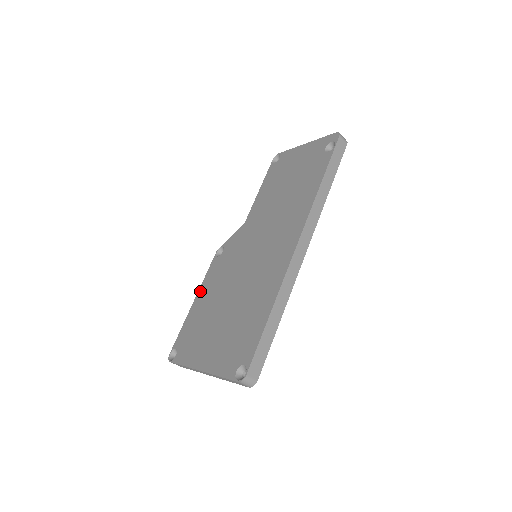
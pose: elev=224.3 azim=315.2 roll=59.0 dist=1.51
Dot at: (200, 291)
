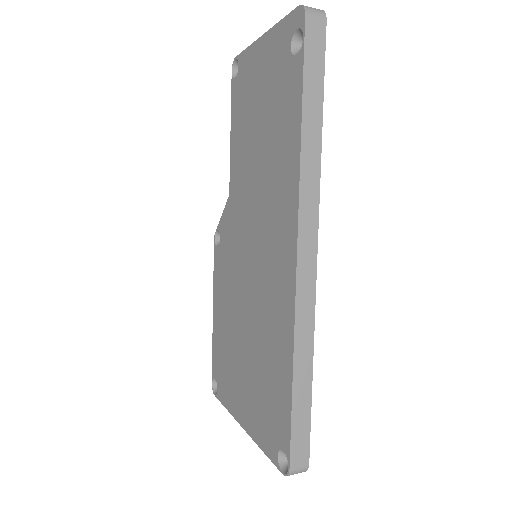
Dot at: (214, 299)
